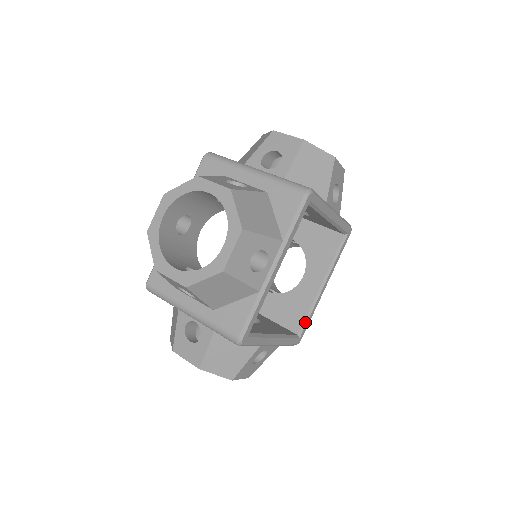
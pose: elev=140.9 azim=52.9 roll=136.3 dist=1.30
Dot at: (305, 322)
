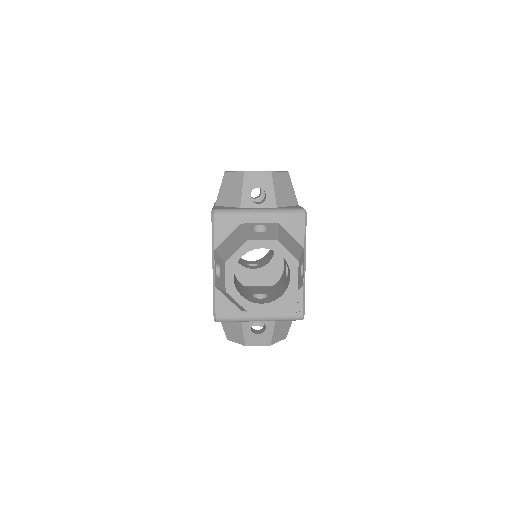
Dot at: occluded
